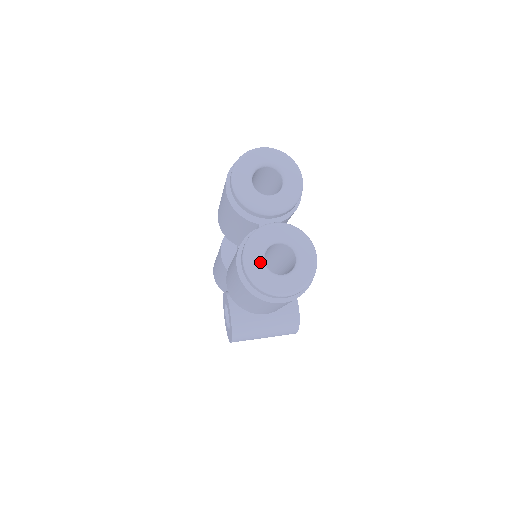
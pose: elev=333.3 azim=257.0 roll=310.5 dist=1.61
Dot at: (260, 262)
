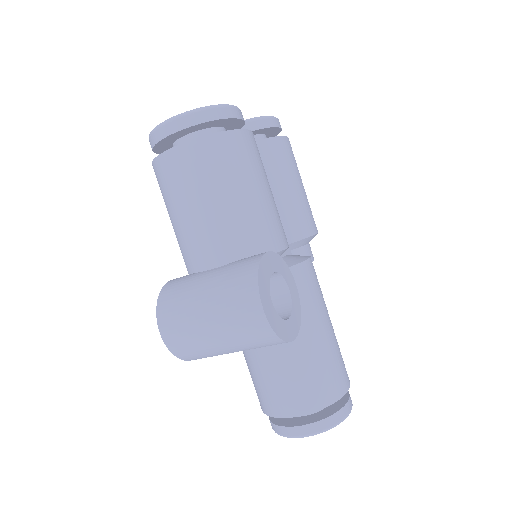
Dot at: occluded
